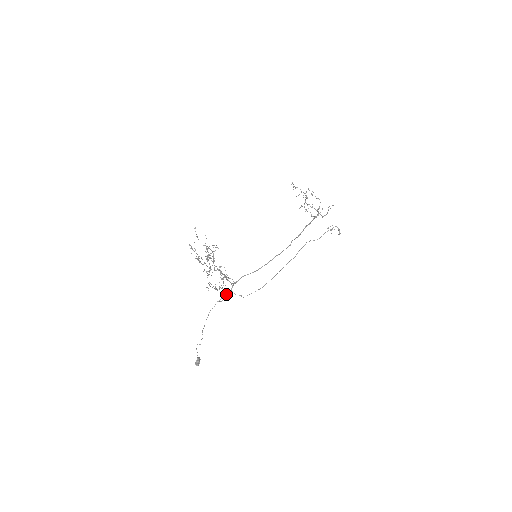
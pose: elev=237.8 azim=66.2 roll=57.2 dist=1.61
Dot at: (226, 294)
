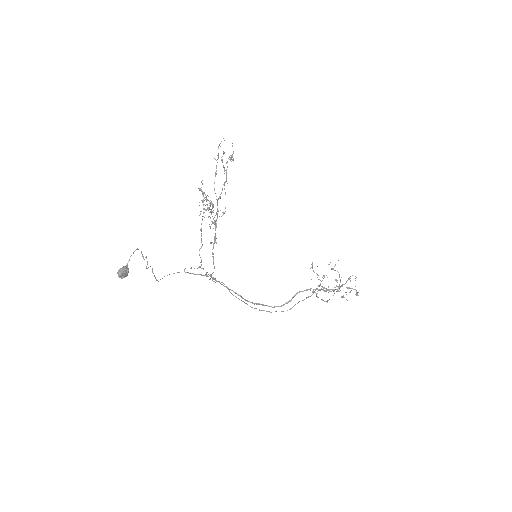
Dot at: (201, 265)
